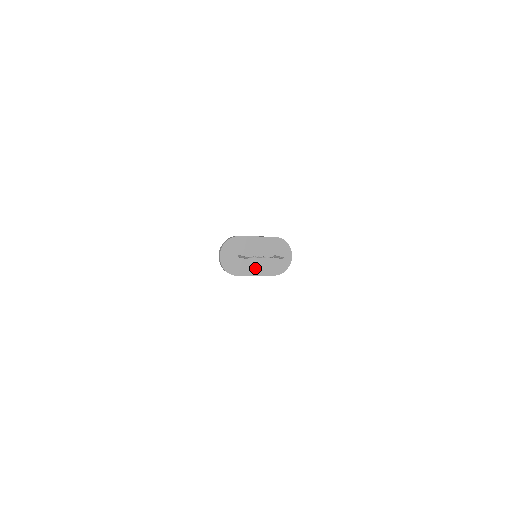
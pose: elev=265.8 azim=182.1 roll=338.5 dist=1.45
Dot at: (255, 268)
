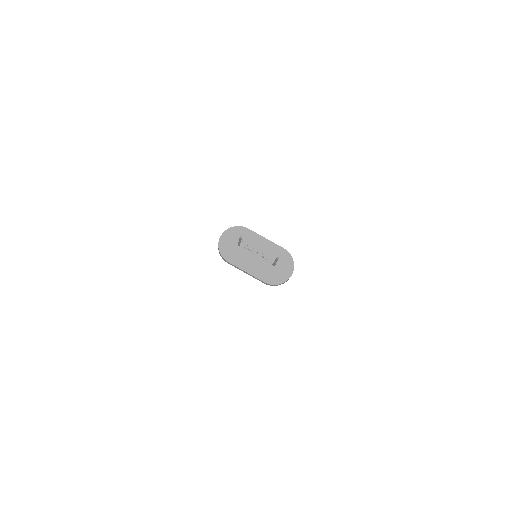
Dot at: (249, 265)
